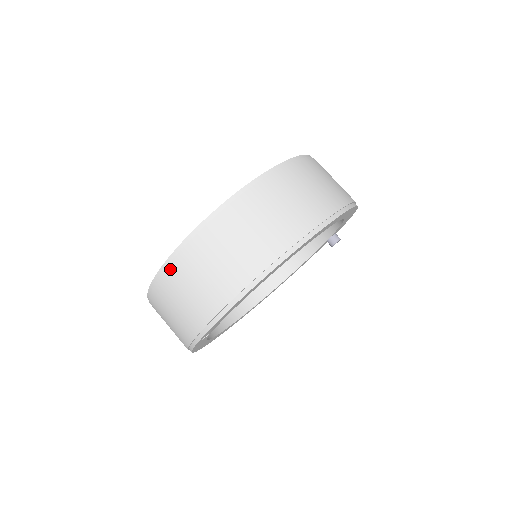
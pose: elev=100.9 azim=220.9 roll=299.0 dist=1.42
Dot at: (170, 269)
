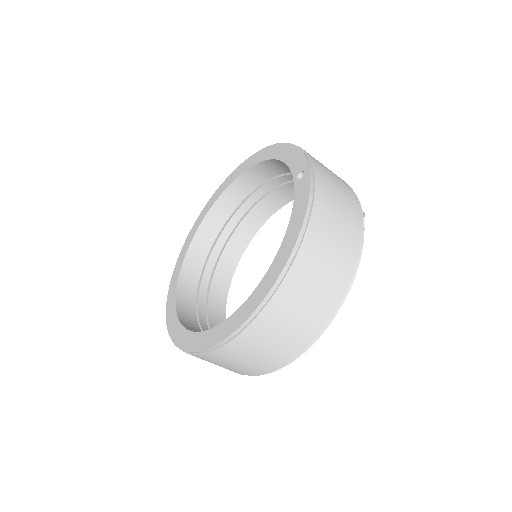
Dot at: occluded
